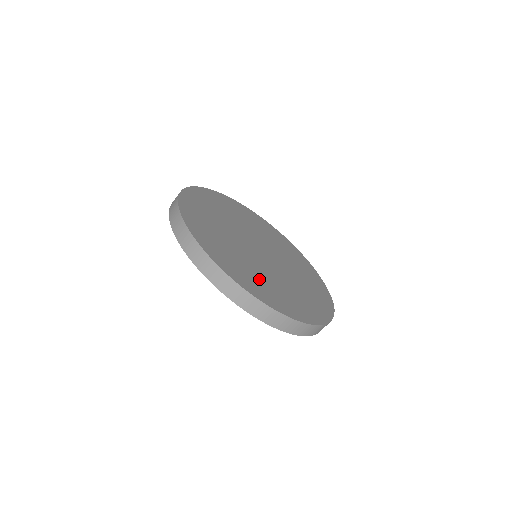
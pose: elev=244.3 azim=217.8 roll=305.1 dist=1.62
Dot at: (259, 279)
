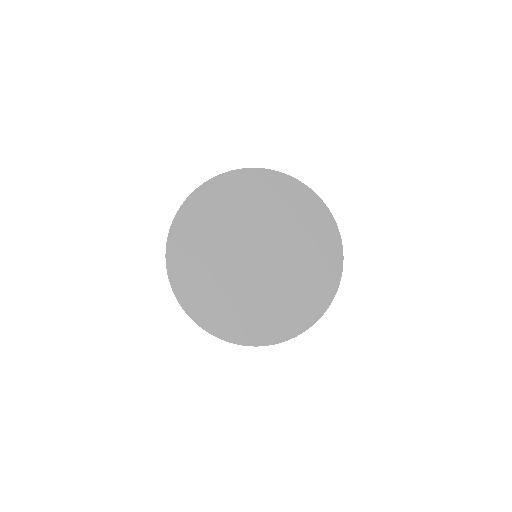
Dot at: (232, 308)
